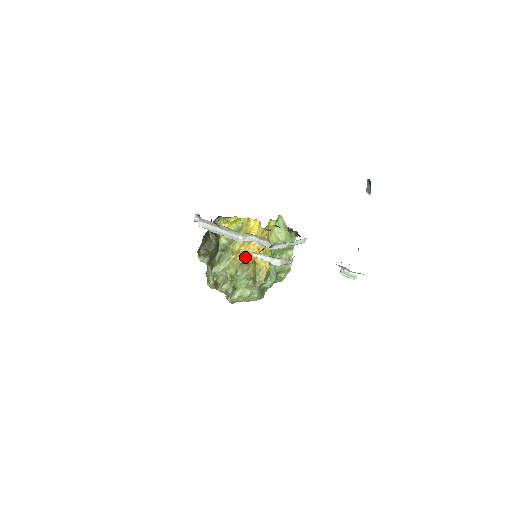
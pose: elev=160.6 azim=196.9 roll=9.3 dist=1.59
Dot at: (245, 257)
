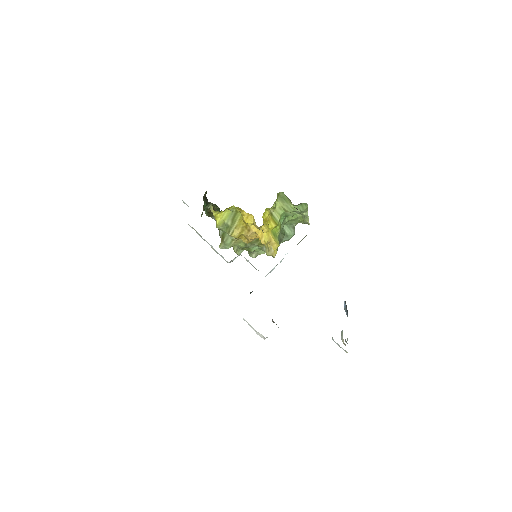
Dot at: (249, 240)
